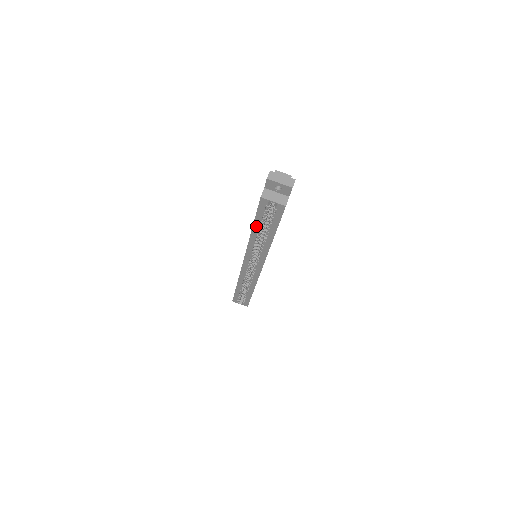
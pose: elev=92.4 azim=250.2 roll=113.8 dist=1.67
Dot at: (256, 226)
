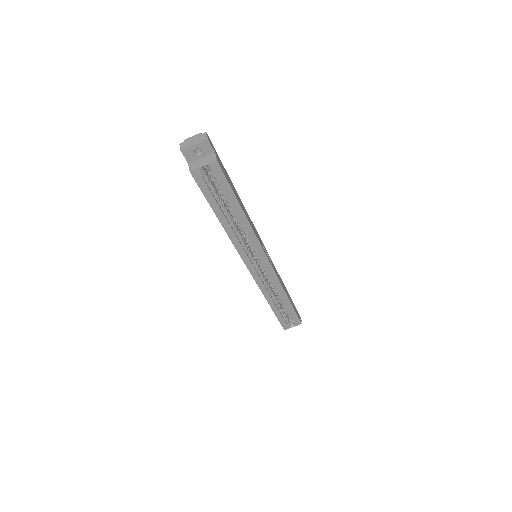
Dot at: (218, 212)
